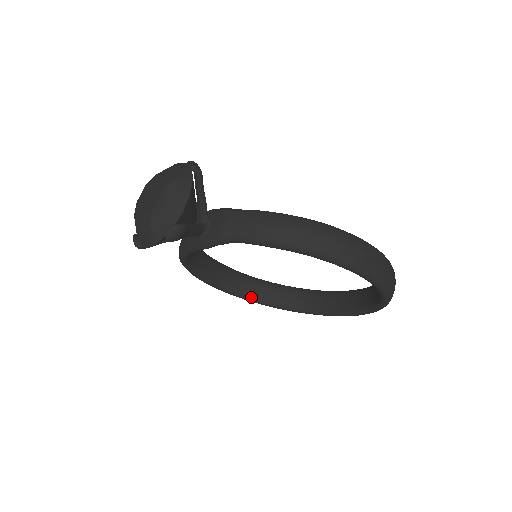
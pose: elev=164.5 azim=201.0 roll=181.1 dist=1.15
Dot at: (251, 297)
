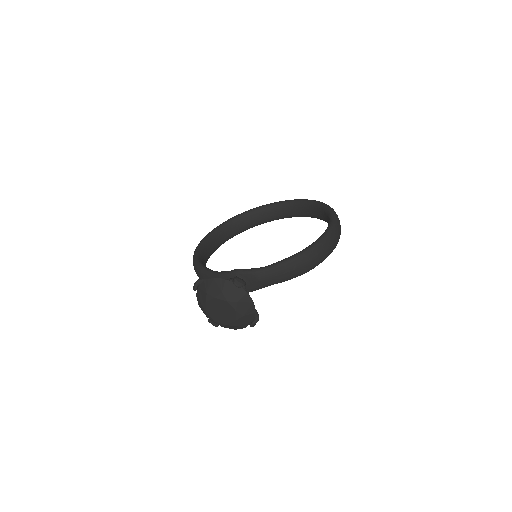
Dot at: occluded
